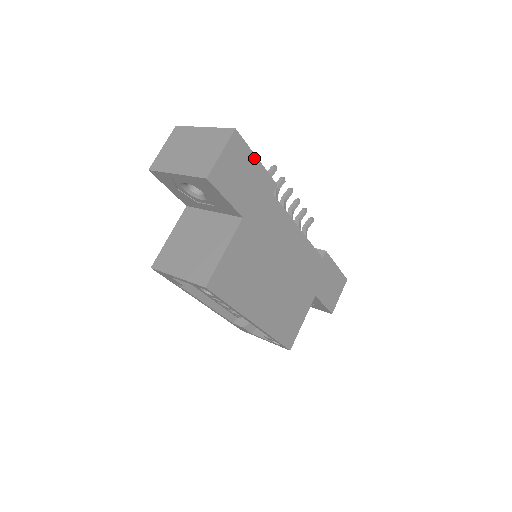
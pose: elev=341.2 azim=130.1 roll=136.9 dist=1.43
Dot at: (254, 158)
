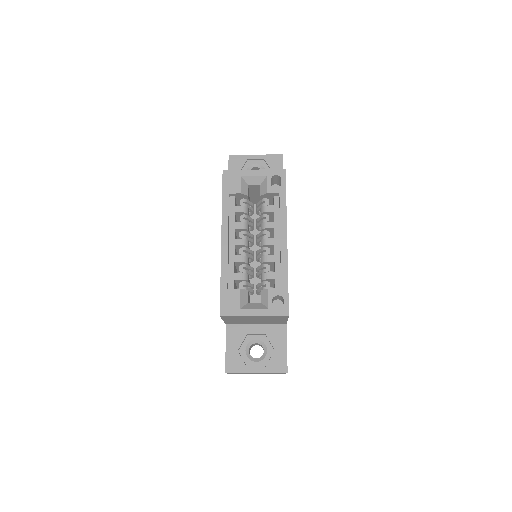
Dot at: occluded
